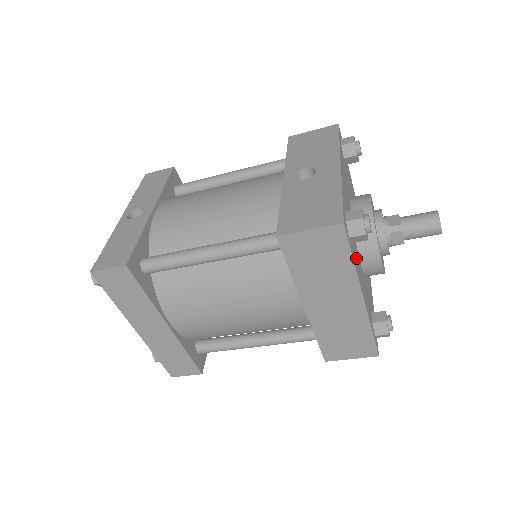
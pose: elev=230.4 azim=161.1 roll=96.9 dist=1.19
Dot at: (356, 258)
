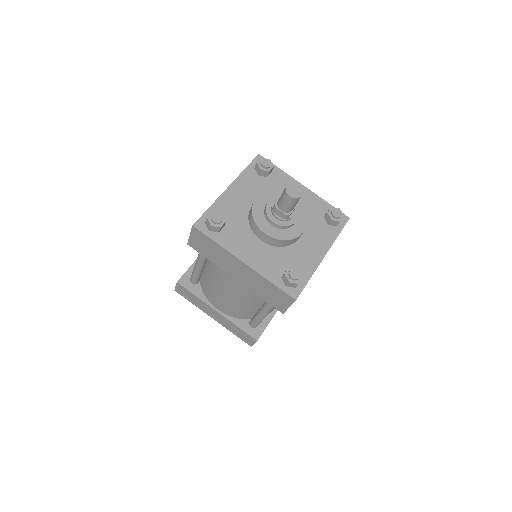
Dot at: (236, 239)
